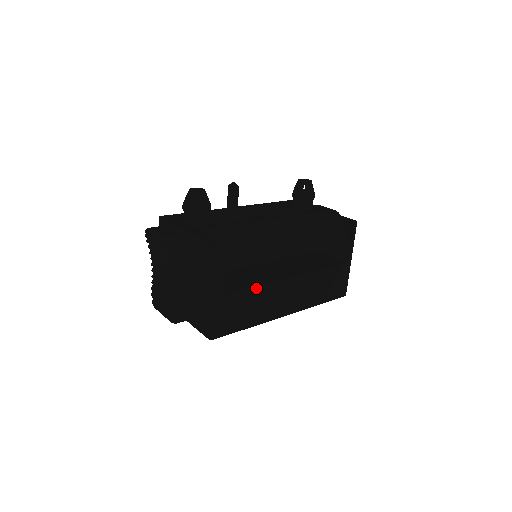
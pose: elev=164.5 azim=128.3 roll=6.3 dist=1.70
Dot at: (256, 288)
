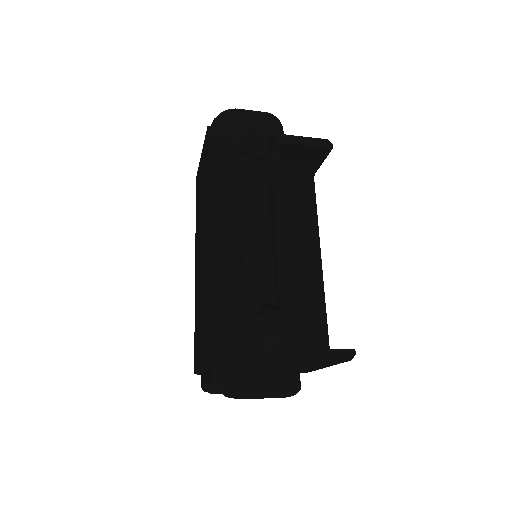
Dot at: (325, 312)
